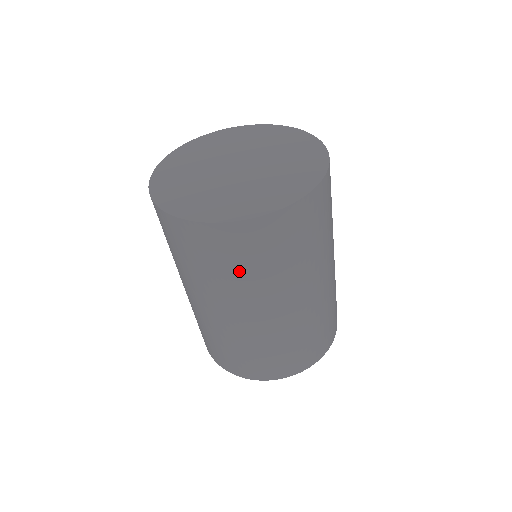
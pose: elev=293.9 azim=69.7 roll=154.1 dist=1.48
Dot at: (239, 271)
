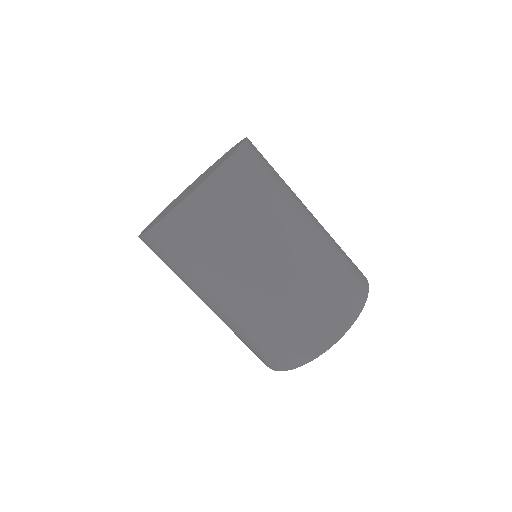
Dot at: (256, 206)
